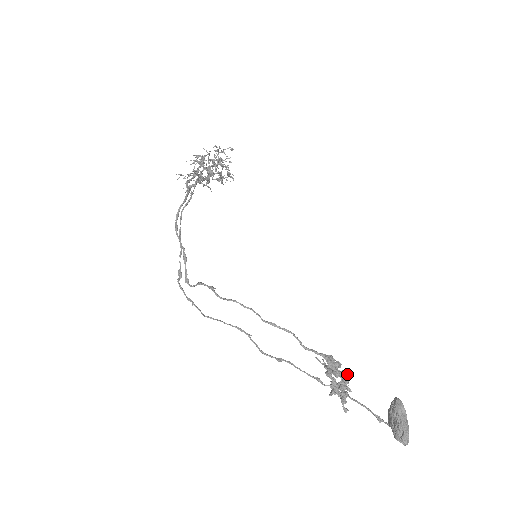
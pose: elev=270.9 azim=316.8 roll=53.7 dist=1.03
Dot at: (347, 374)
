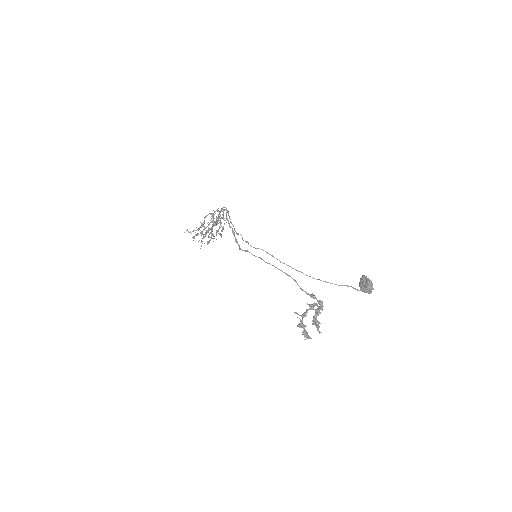
Dot at: (319, 310)
